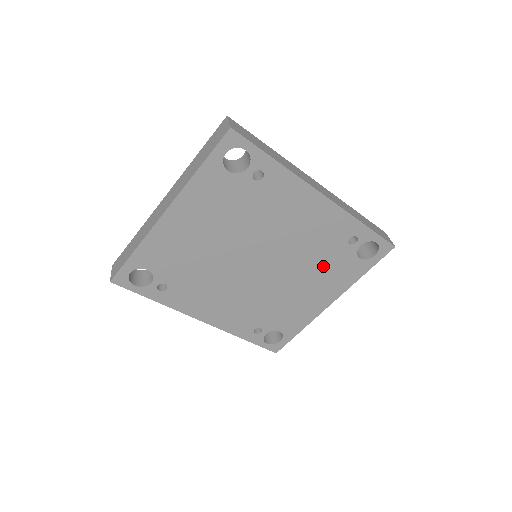
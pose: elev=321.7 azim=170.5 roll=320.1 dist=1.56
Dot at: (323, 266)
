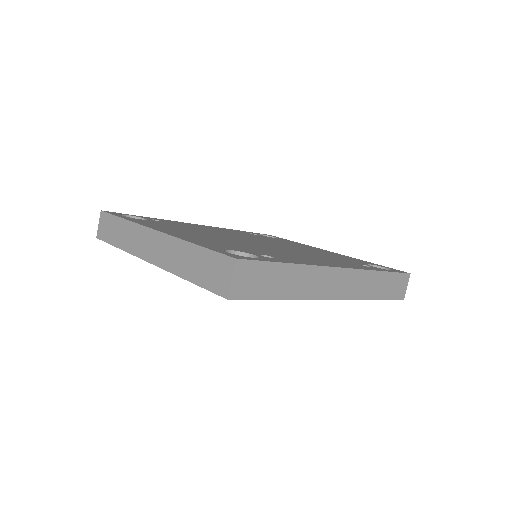
Dot at: occluded
